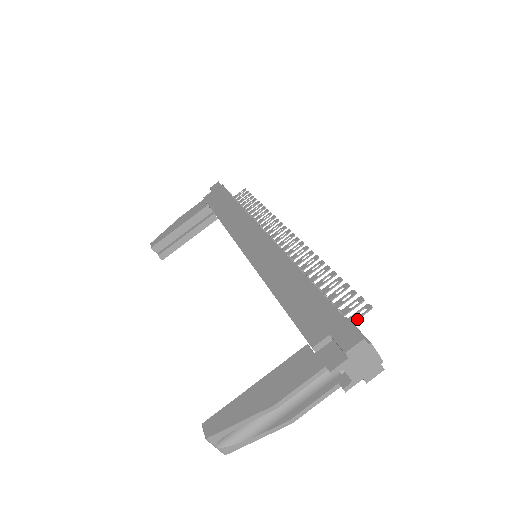
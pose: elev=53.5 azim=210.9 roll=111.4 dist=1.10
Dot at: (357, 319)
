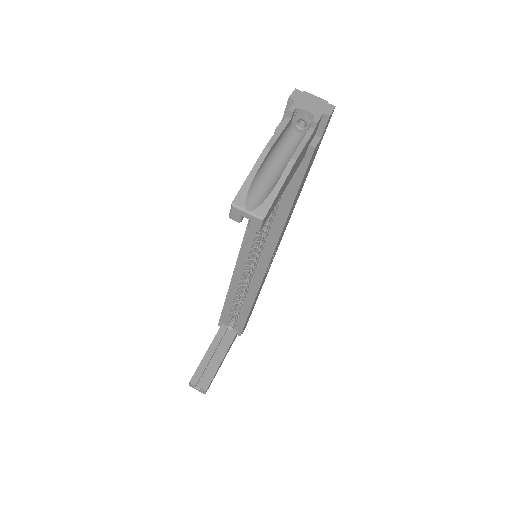
Dot at: occluded
